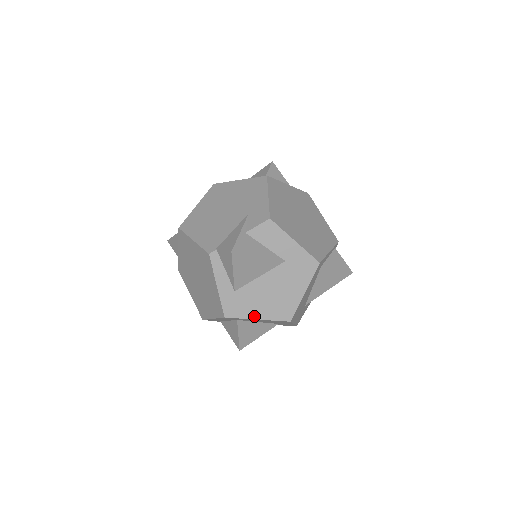
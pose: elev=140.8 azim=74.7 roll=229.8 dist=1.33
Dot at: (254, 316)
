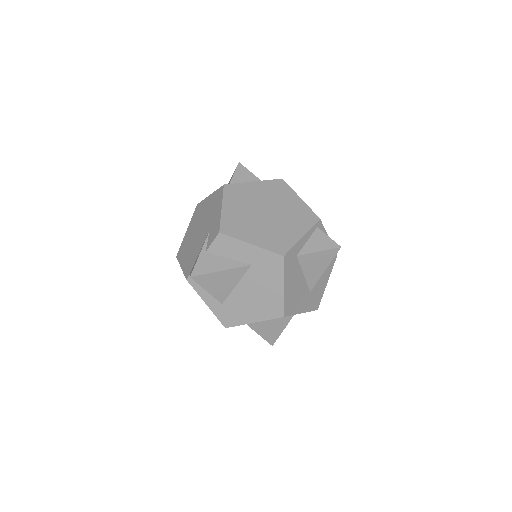
Dot at: (249, 321)
